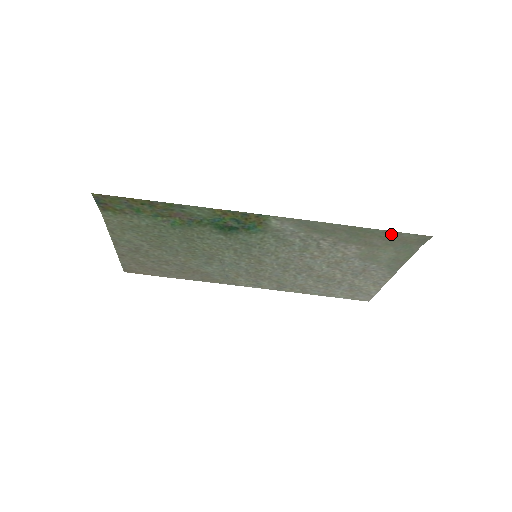
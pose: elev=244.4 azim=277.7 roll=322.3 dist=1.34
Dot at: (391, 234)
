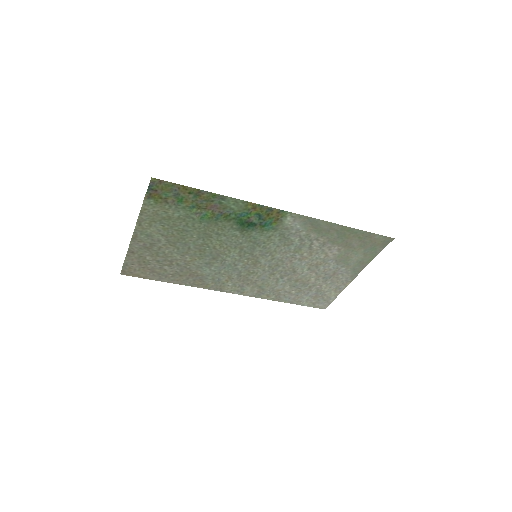
Dot at: (368, 235)
